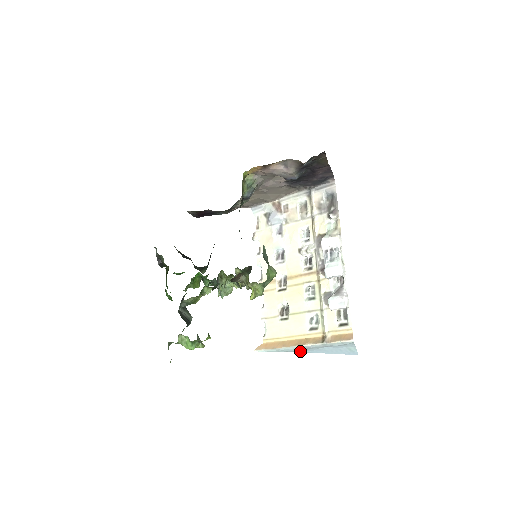
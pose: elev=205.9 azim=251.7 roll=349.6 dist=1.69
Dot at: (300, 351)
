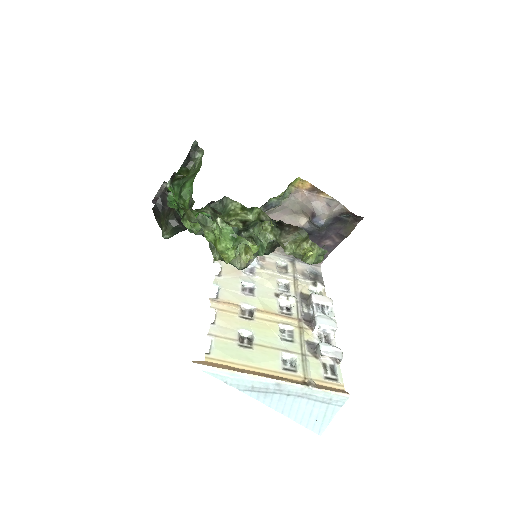
Dot at: (255, 394)
